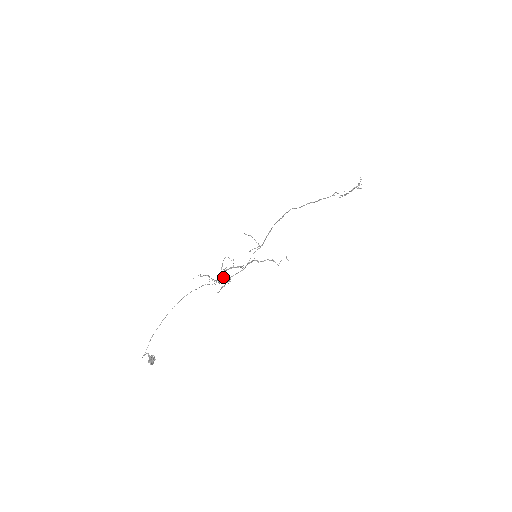
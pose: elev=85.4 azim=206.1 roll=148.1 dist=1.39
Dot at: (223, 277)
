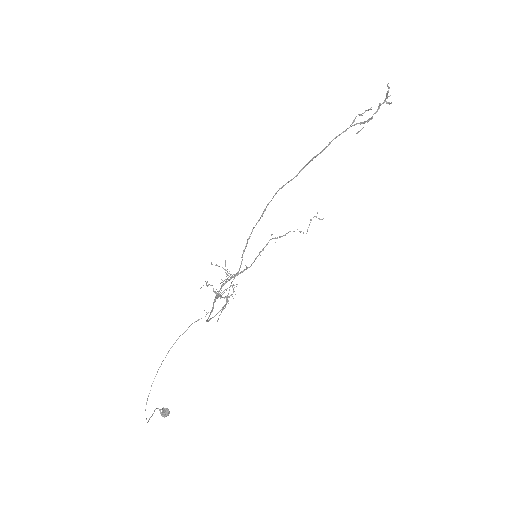
Dot at: occluded
